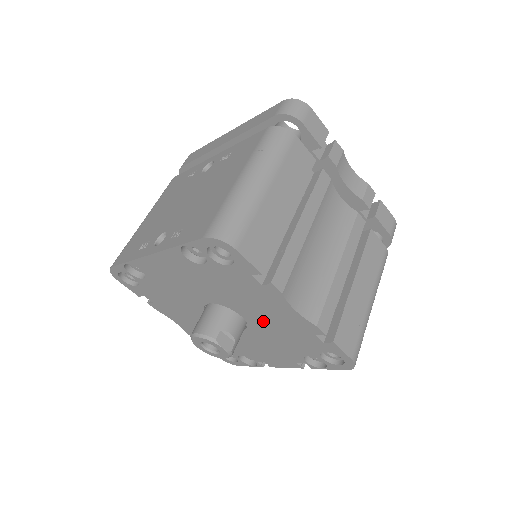
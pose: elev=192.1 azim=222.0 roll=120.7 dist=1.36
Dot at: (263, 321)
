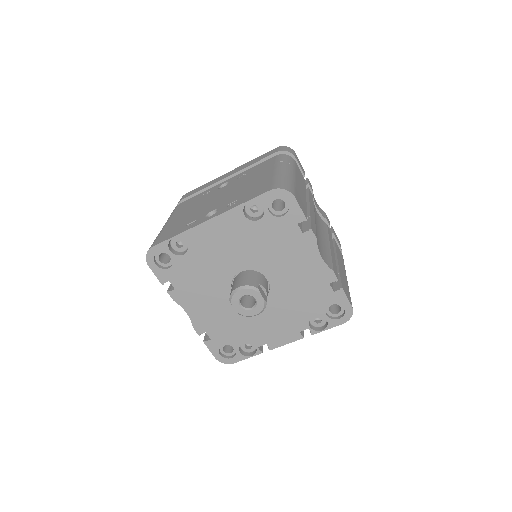
Dot at: (287, 280)
